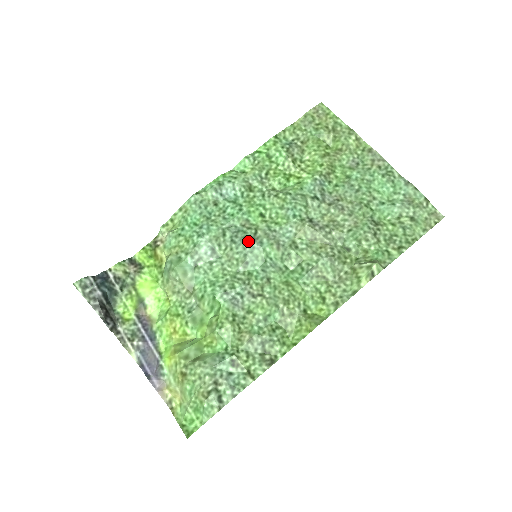
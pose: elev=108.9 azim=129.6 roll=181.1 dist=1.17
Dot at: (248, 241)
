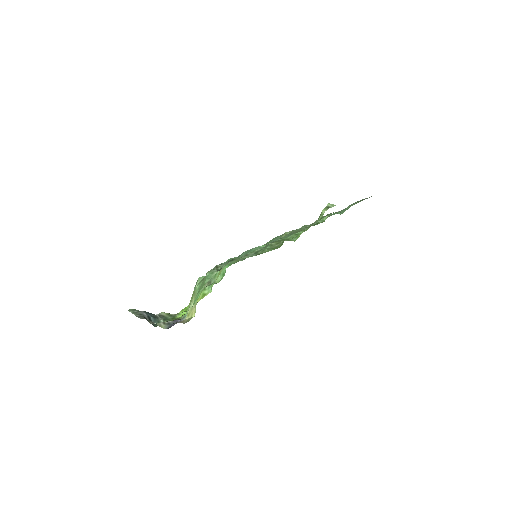
Dot at: (248, 250)
